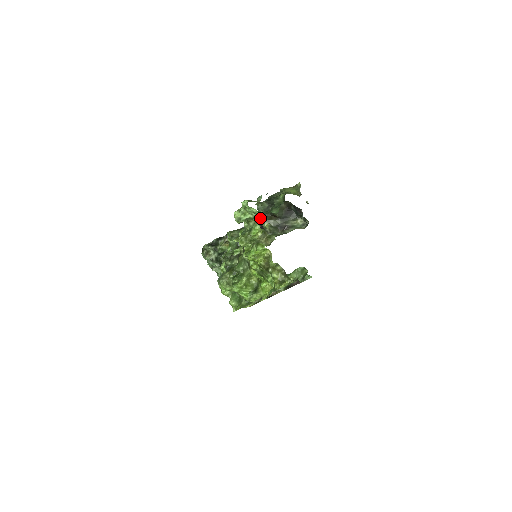
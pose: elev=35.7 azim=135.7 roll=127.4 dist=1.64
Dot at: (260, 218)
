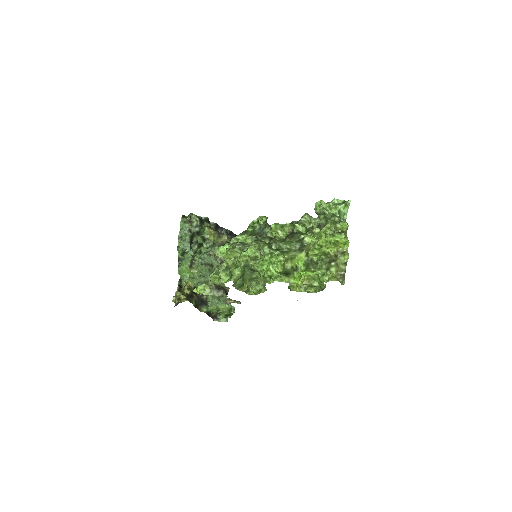
Dot at: occluded
